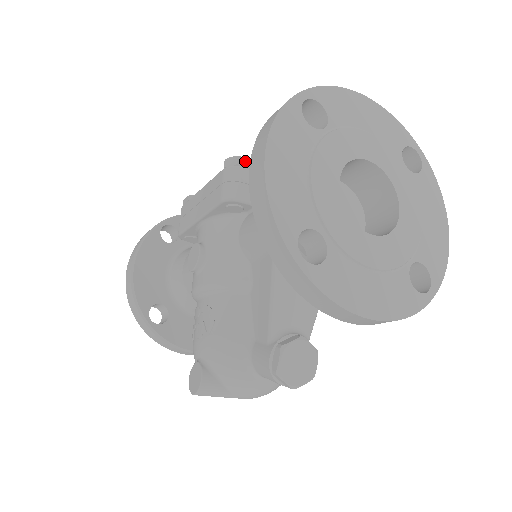
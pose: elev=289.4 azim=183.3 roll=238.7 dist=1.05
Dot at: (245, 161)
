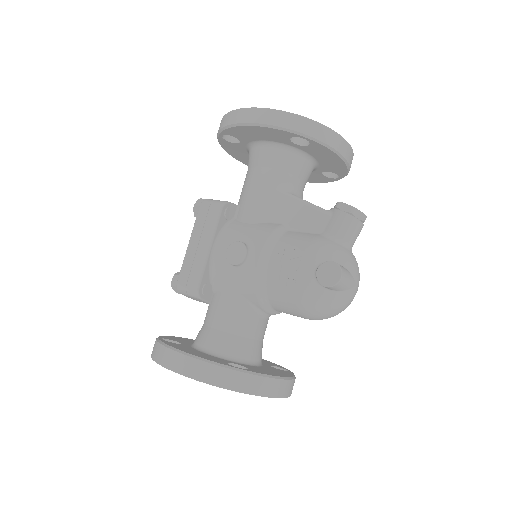
Dot at: occluded
